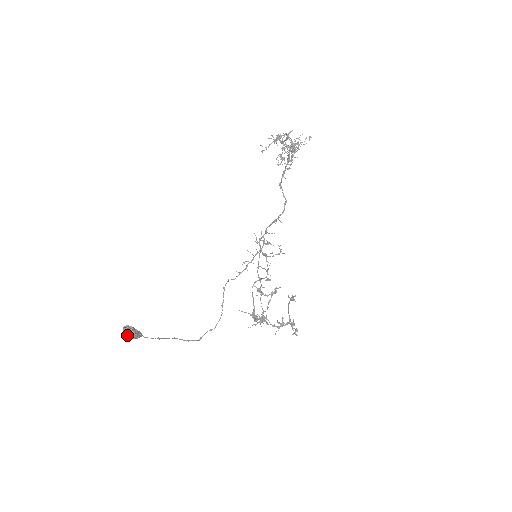
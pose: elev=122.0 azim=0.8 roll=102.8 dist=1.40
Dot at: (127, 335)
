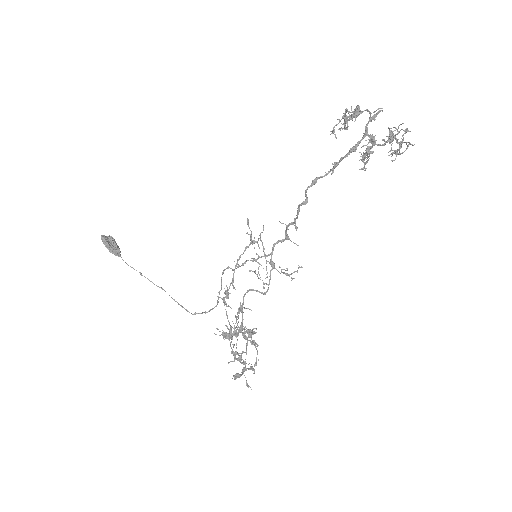
Dot at: occluded
